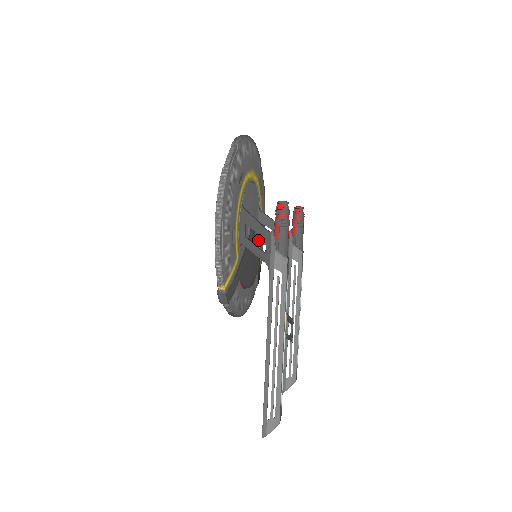
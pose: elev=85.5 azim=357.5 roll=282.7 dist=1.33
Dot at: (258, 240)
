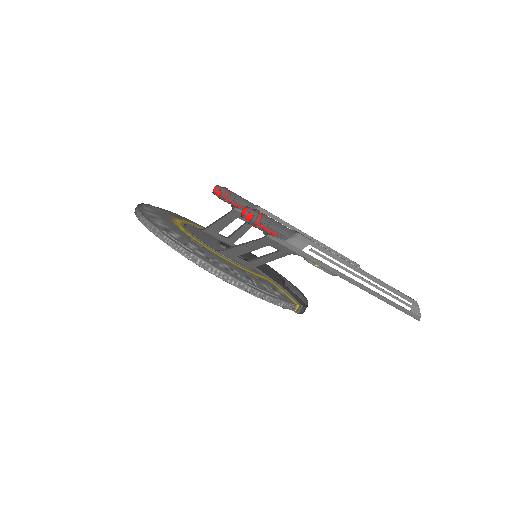
Dot at: (231, 245)
